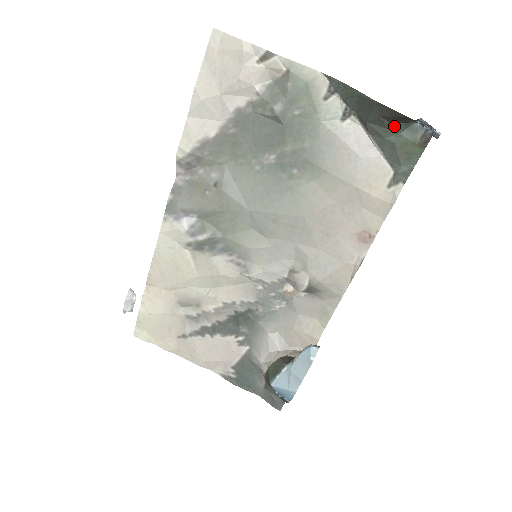
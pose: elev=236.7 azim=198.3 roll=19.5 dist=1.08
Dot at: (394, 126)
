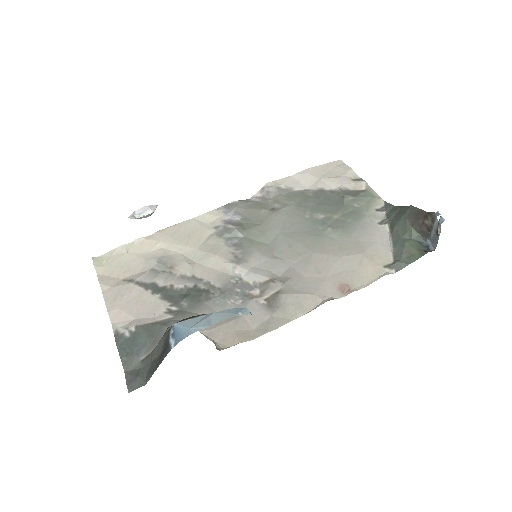
Dot at: (412, 231)
